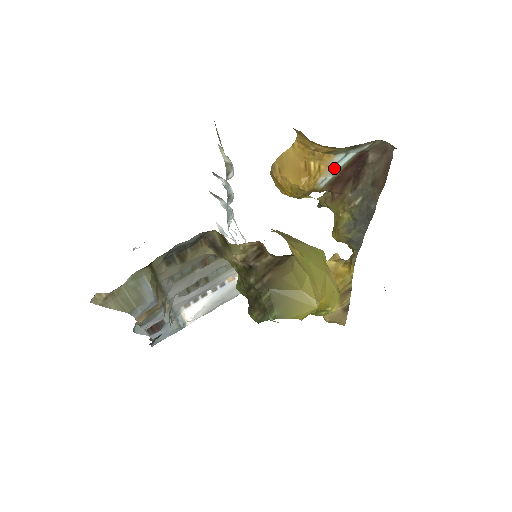
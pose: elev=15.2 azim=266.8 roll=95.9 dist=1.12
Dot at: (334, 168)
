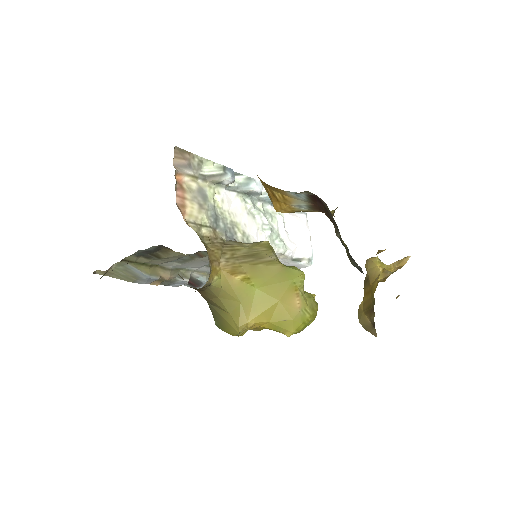
Dot at: (301, 199)
